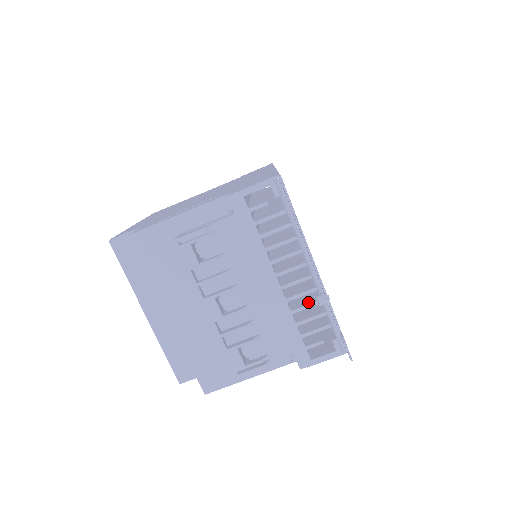
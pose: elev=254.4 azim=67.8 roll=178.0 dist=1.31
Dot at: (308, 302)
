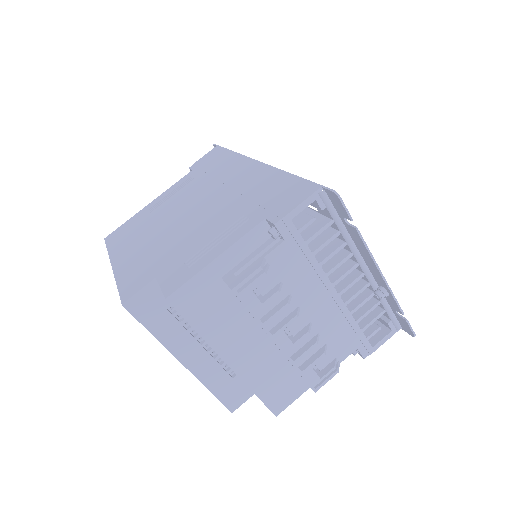
Dot at: (362, 298)
